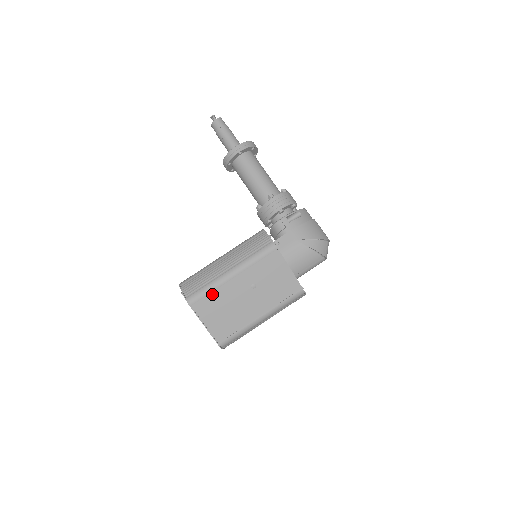
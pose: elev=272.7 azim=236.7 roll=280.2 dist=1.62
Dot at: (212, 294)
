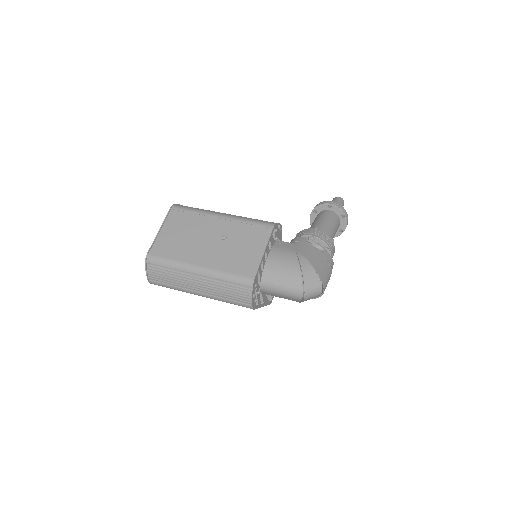
Dot at: (193, 215)
